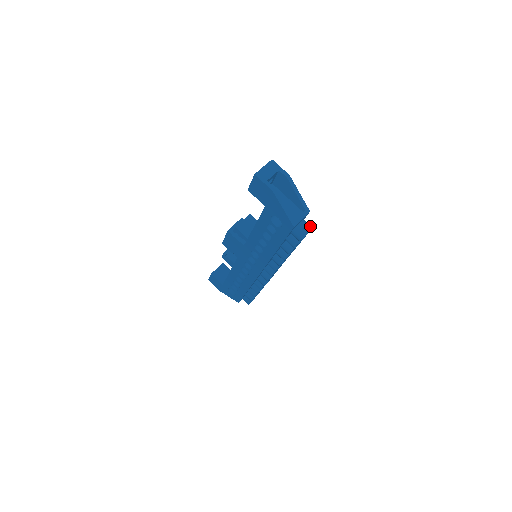
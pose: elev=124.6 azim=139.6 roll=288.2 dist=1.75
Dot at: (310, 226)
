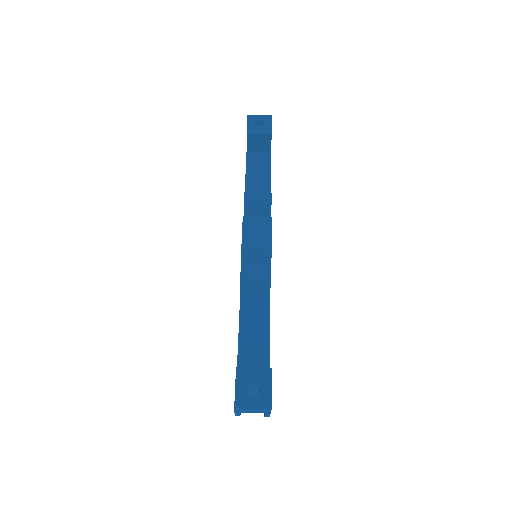
Dot at: occluded
